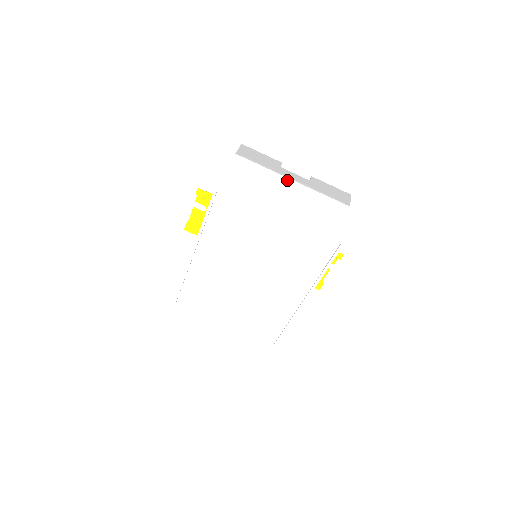
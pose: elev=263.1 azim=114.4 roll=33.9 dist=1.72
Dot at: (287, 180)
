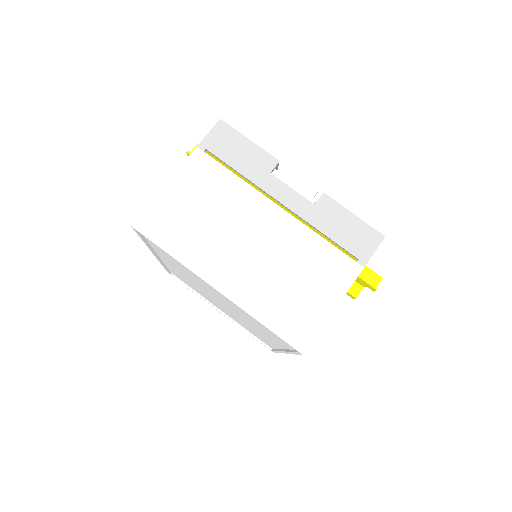
Dot at: (267, 206)
